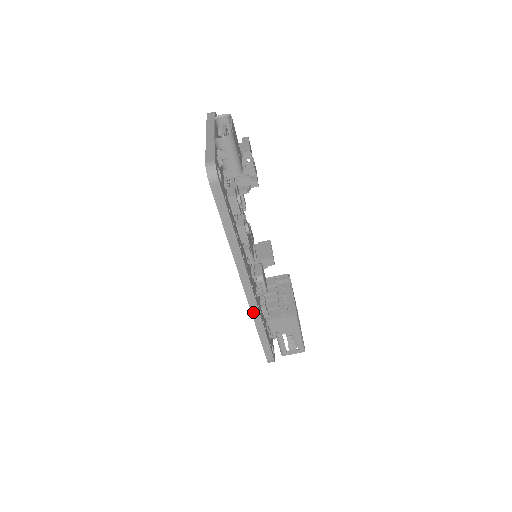
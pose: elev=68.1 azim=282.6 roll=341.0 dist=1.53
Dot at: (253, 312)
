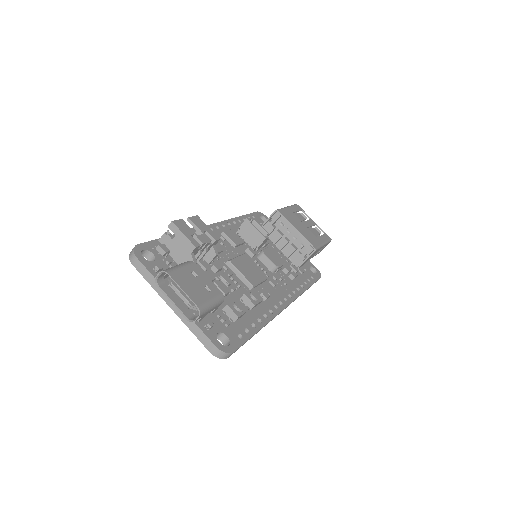
Dot at: occluded
